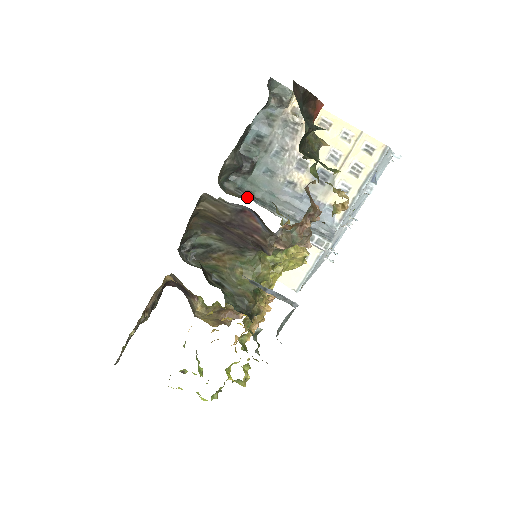
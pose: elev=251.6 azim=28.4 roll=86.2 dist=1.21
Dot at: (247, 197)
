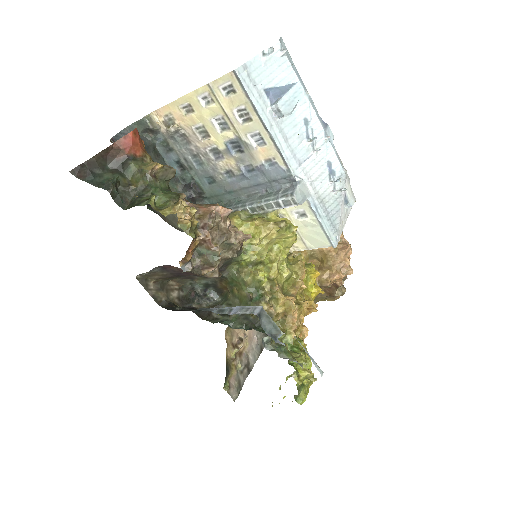
Dot at: occluded
